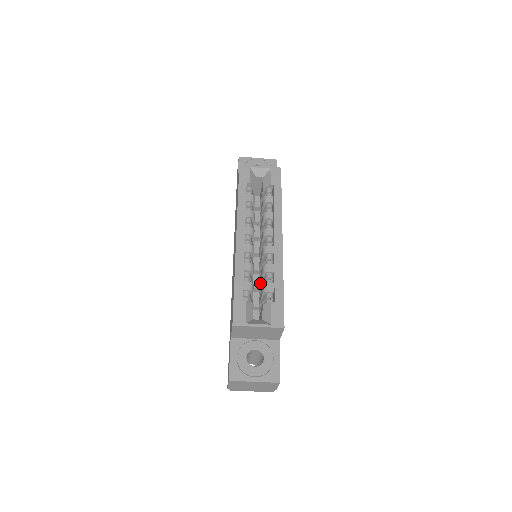
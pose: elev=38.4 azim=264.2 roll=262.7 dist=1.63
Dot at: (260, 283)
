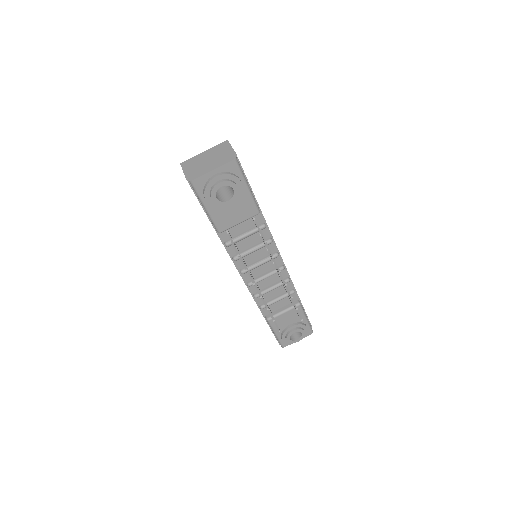
Dot at: occluded
